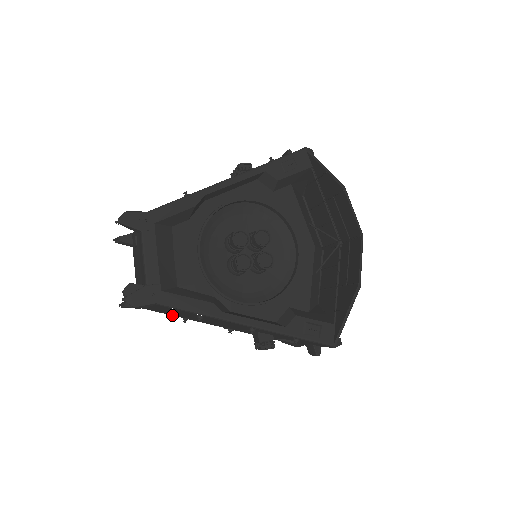
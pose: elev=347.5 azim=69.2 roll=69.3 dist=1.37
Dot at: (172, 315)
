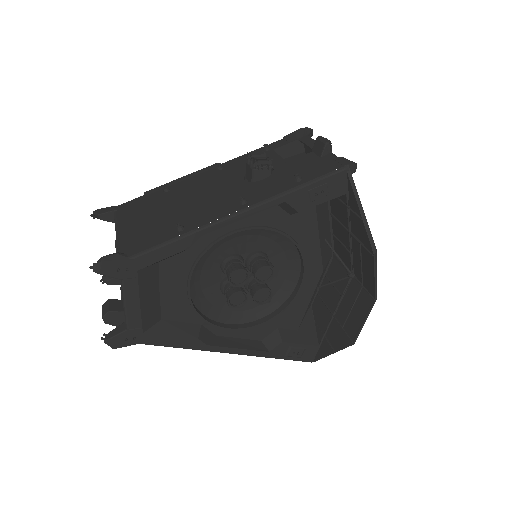
Dot at: occluded
